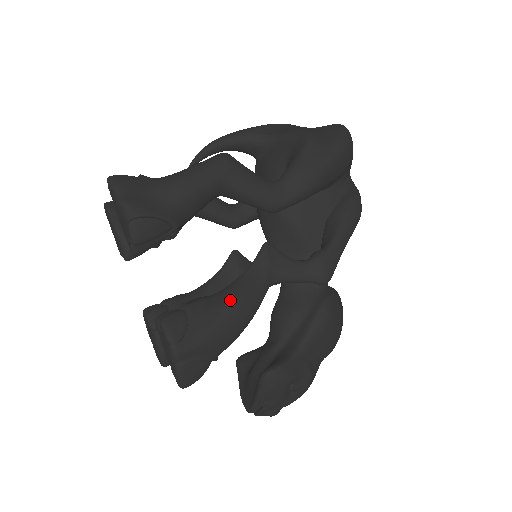
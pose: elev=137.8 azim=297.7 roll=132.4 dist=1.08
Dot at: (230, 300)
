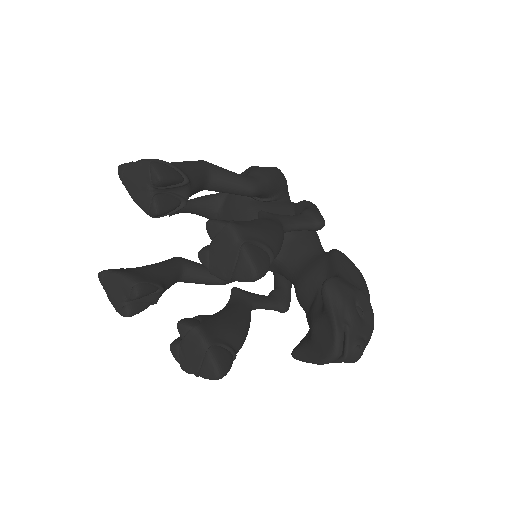
Dot at: (257, 219)
